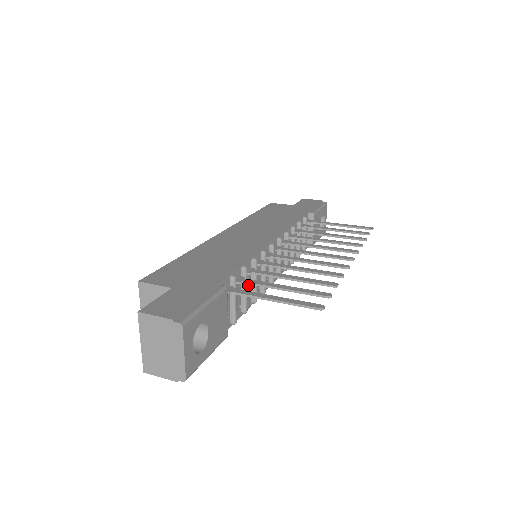
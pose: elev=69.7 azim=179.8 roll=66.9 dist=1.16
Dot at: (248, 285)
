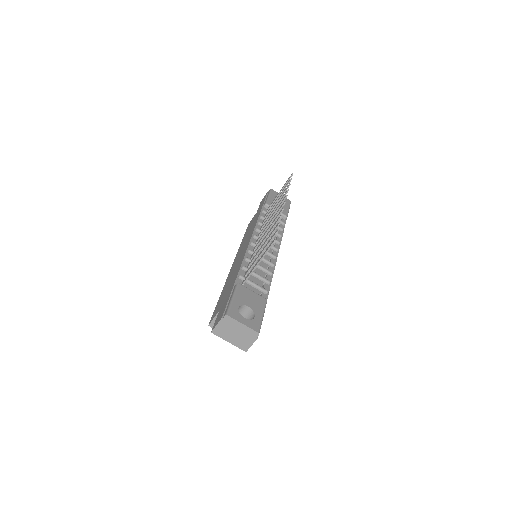
Dot at: (257, 271)
